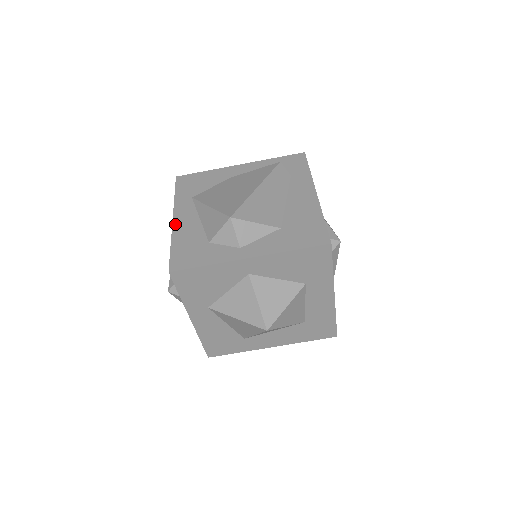
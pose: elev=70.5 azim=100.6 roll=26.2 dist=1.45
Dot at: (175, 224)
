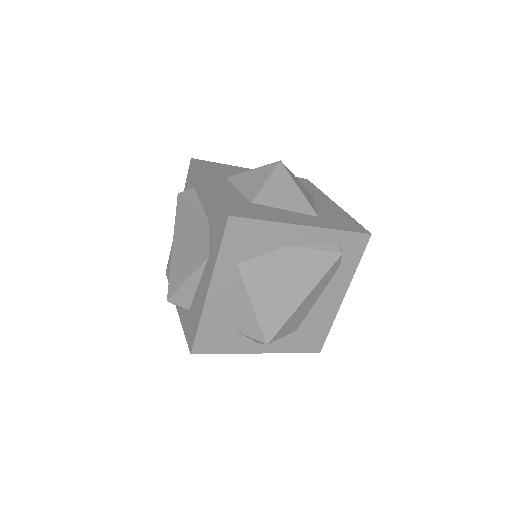
Dot at: (209, 299)
